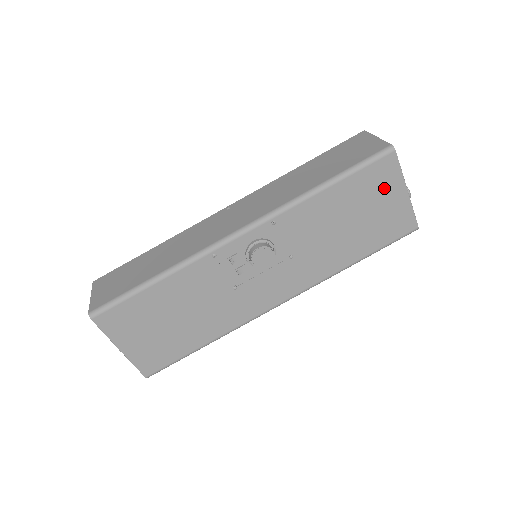
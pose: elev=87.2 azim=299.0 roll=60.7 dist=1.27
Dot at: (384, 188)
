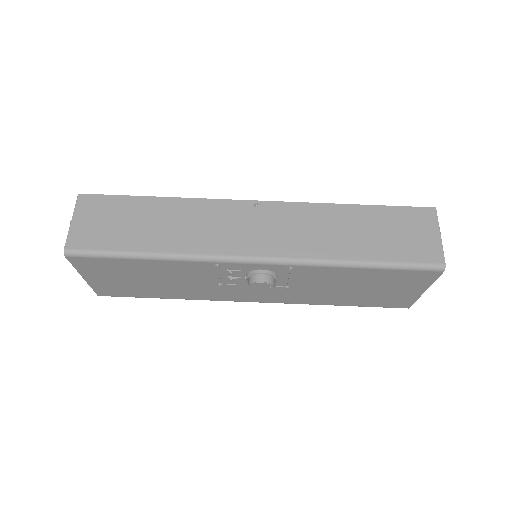
Dot at: (408, 284)
